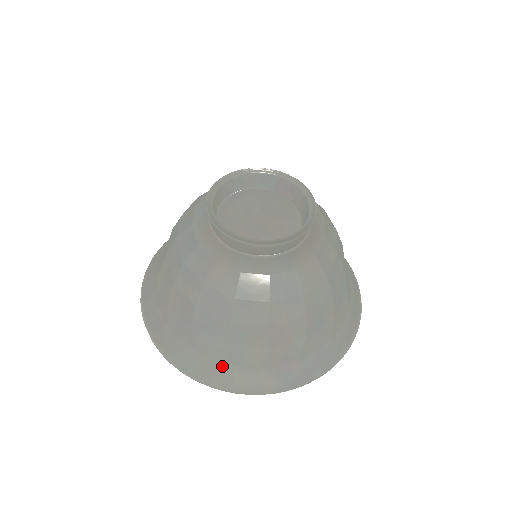
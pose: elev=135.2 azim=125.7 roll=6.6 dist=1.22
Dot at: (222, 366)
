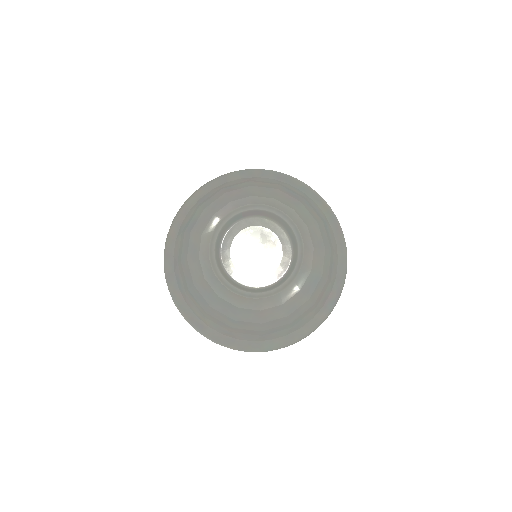
Dot at: (293, 334)
